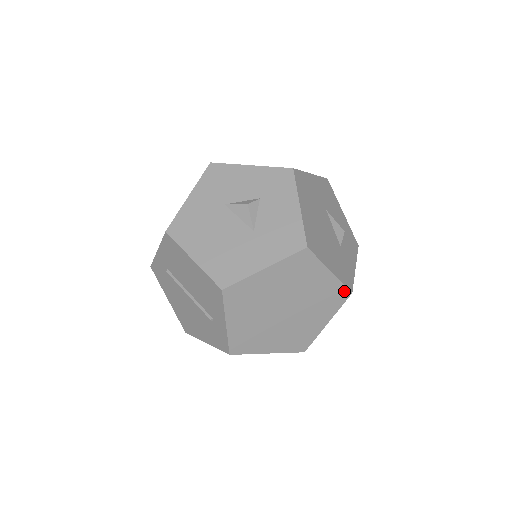
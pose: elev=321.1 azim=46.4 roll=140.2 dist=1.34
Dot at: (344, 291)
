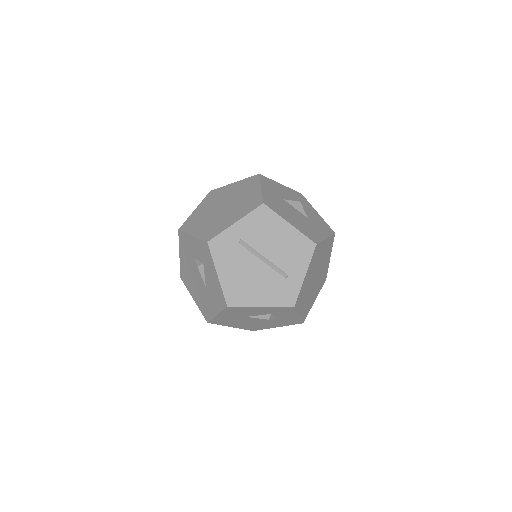
Dot at: (326, 276)
